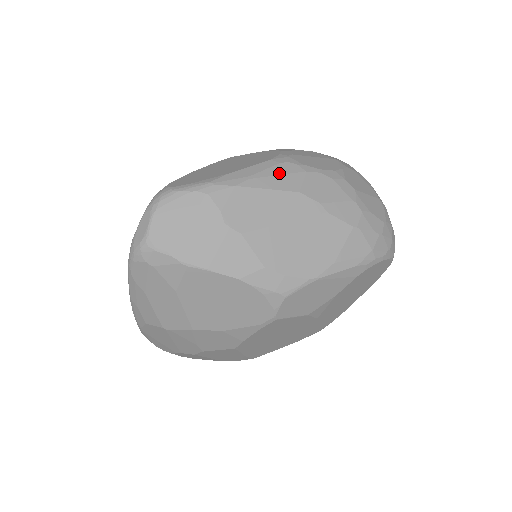
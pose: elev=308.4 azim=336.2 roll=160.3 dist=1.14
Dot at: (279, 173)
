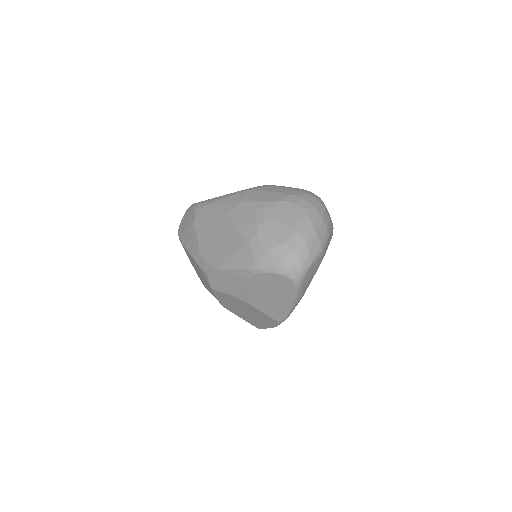
Dot at: (228, 200)
